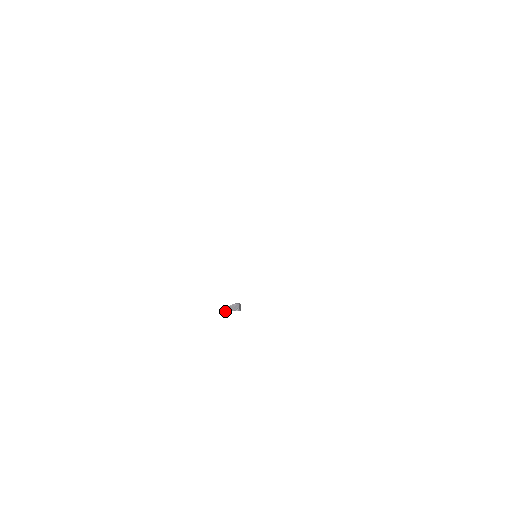
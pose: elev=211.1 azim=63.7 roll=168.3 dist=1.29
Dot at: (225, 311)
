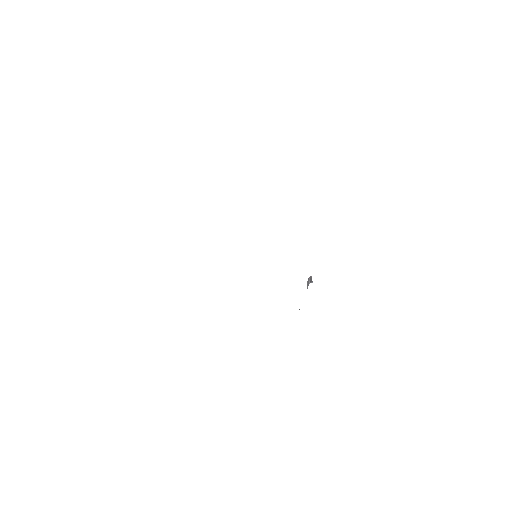
Dot at: (307, 287)
